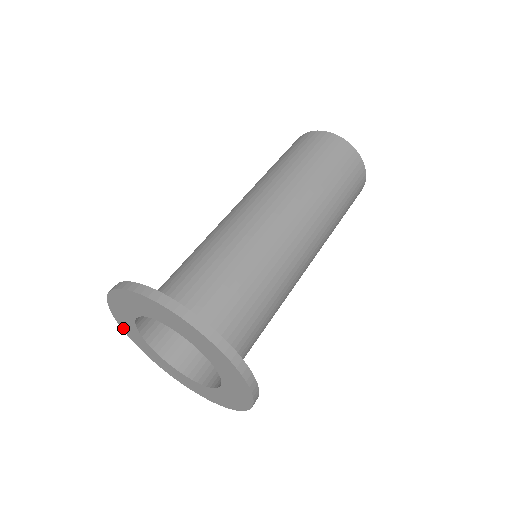
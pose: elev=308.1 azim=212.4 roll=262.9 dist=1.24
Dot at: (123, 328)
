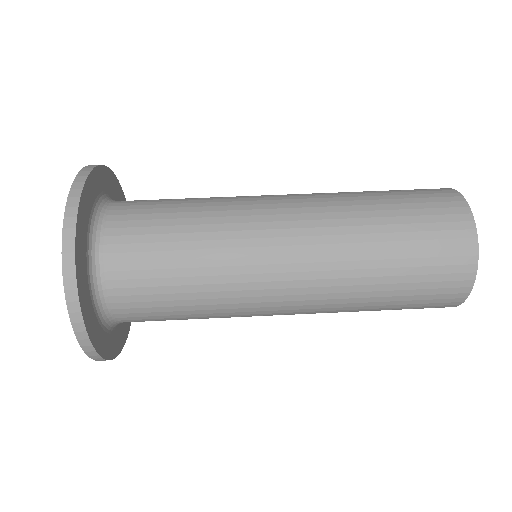
Dot at: occluded
